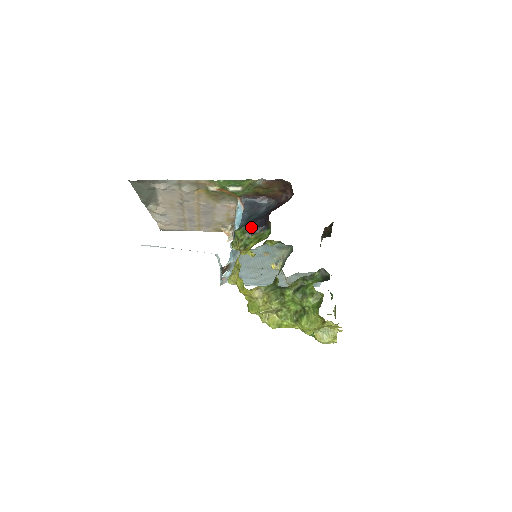
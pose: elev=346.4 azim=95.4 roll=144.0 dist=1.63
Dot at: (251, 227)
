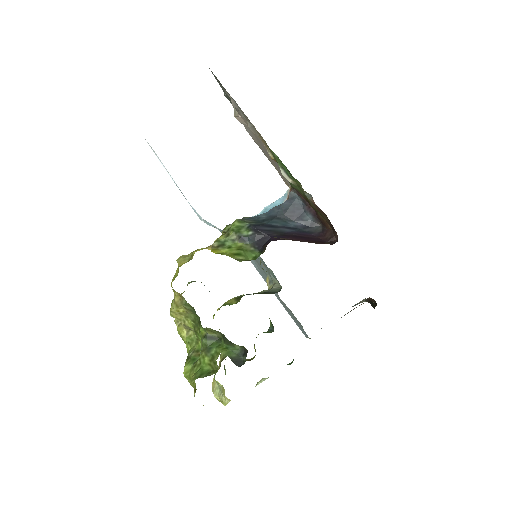
Dot at: (249, 232)
